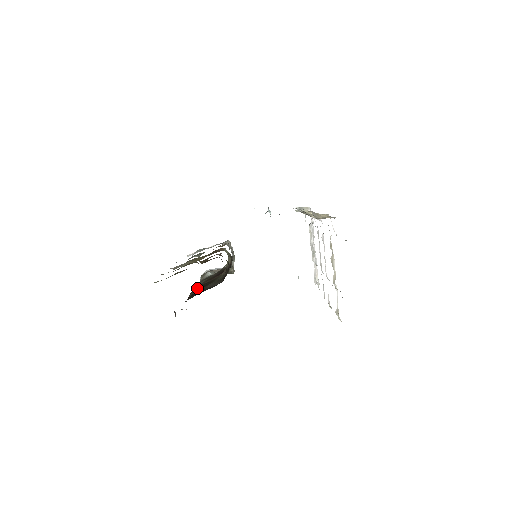
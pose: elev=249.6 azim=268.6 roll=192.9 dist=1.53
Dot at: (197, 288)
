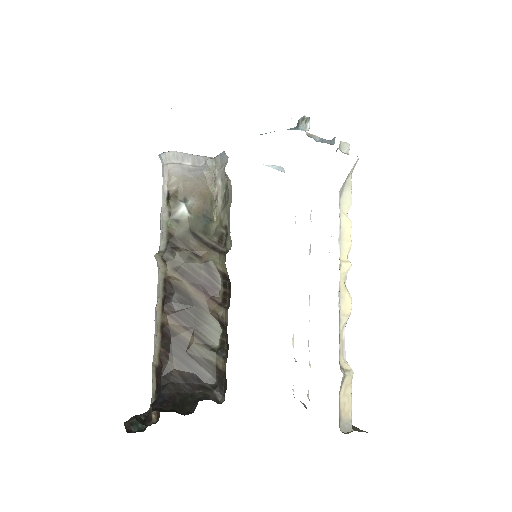
Dot at: (175, 309)
